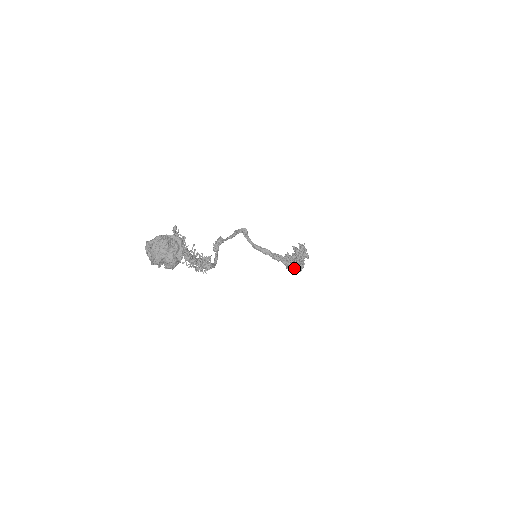
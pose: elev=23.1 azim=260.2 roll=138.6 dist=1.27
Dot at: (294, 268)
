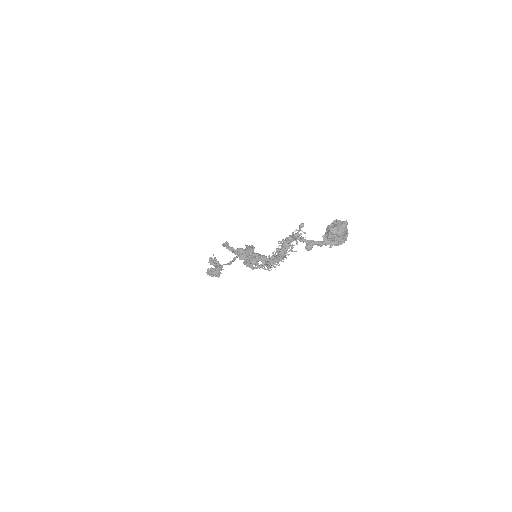
Dot at: (267, 259)
